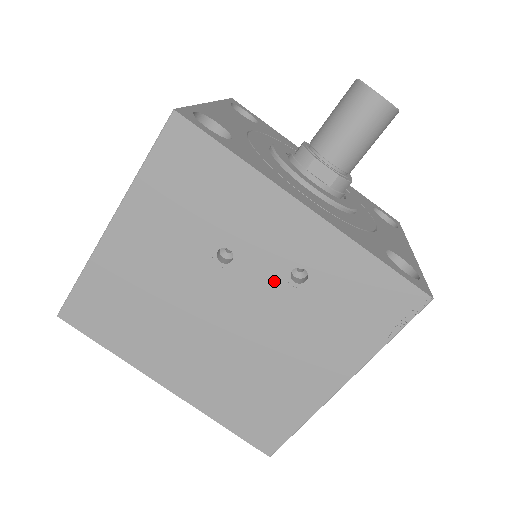
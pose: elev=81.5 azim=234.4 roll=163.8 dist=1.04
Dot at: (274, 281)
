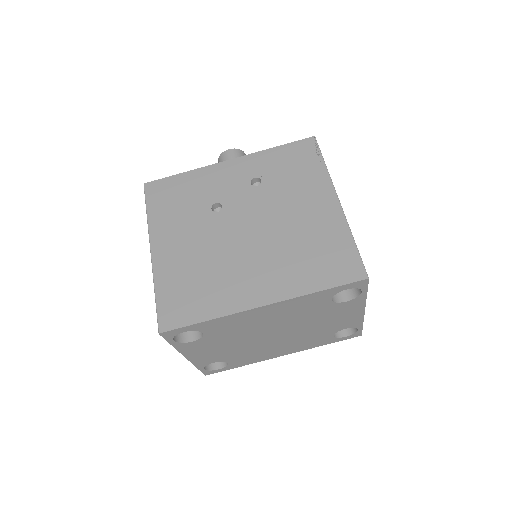
Dot at: (249, 194)
